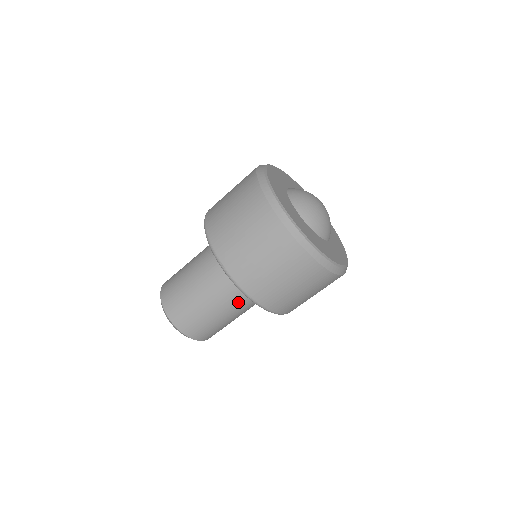
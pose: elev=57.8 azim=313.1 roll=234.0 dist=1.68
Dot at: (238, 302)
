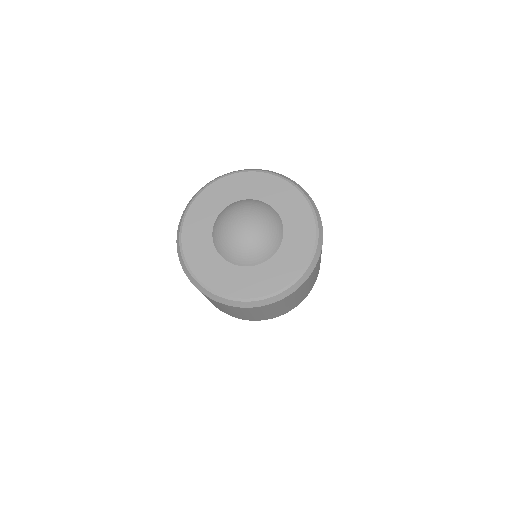
Dot at: occluded
